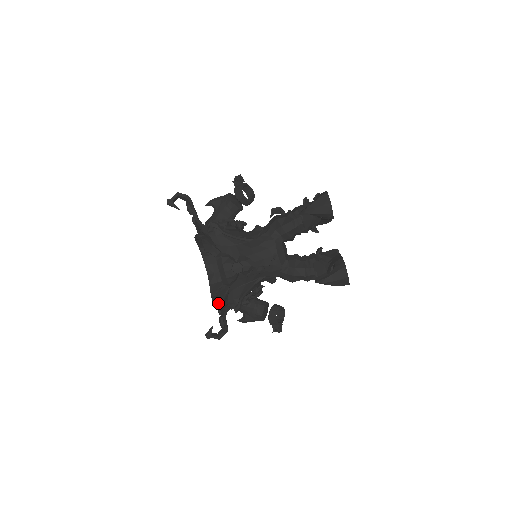
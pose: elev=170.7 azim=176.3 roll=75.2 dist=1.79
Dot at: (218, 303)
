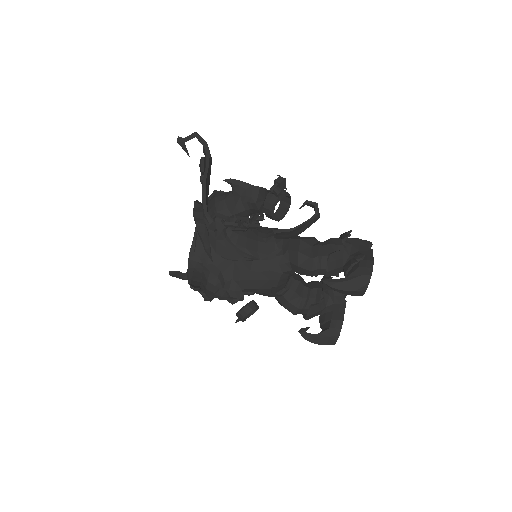
Dot at: (190, 285)
